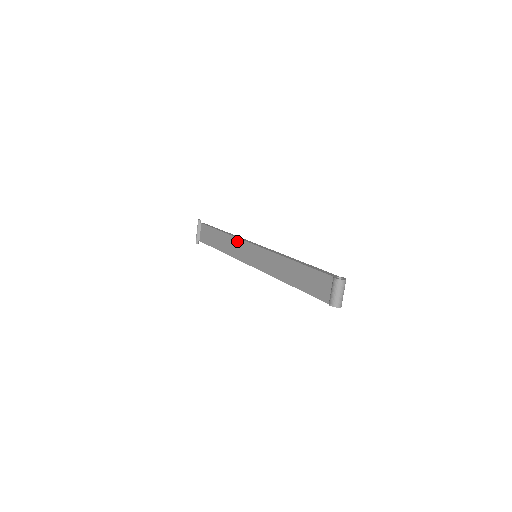
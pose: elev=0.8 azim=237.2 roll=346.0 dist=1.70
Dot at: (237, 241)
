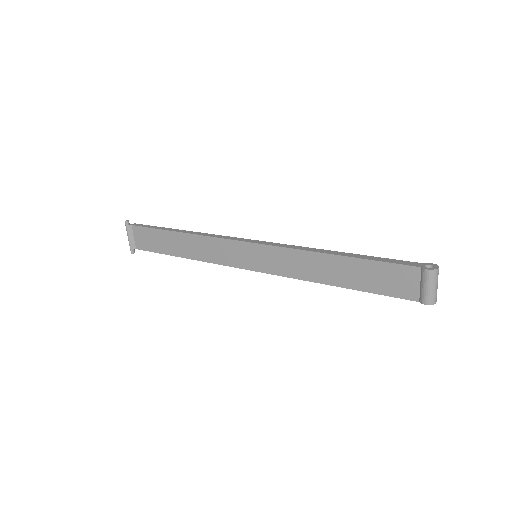
Dot at: (214, 241)
